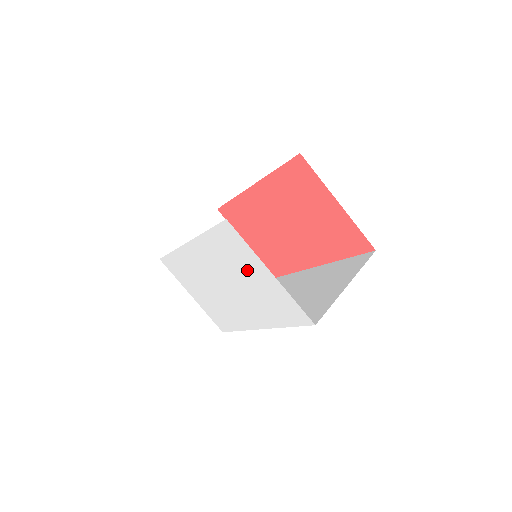
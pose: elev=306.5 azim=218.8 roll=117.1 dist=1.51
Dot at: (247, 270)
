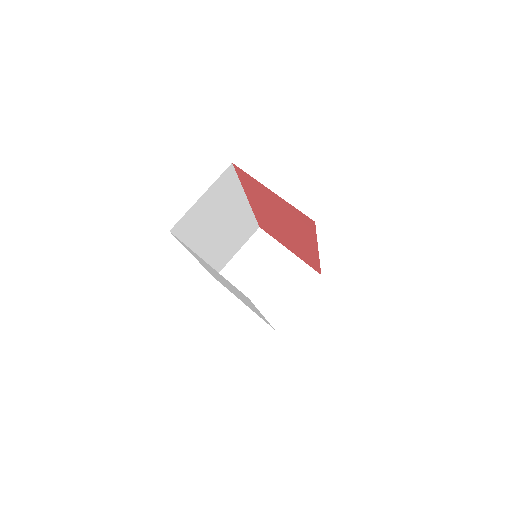
Dot at: occluded
